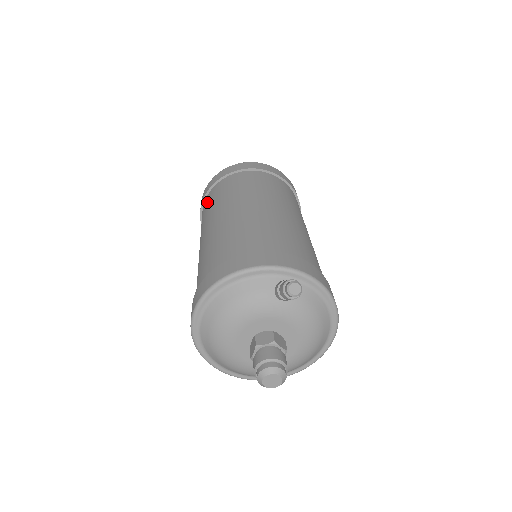
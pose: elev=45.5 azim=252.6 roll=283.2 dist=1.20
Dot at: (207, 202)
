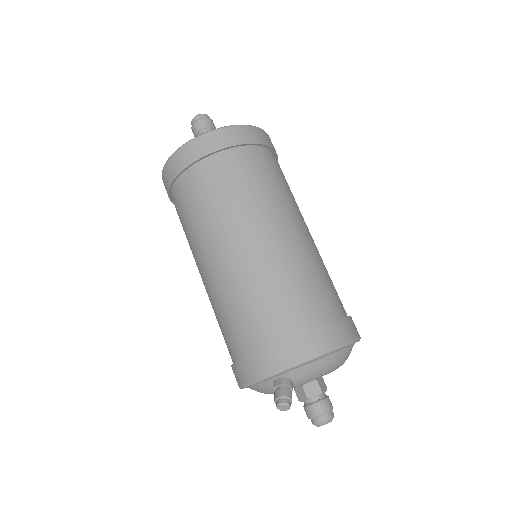
Dot at: occluded
